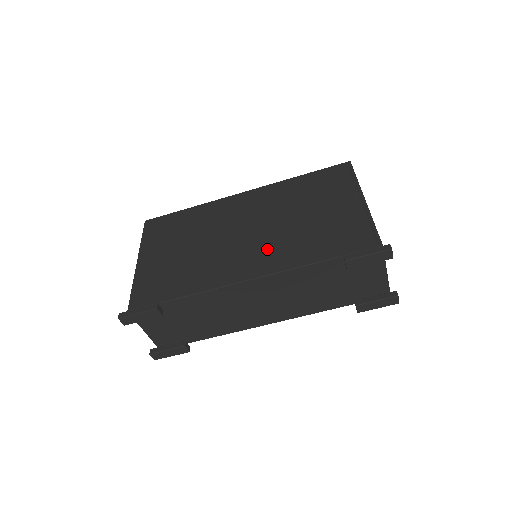
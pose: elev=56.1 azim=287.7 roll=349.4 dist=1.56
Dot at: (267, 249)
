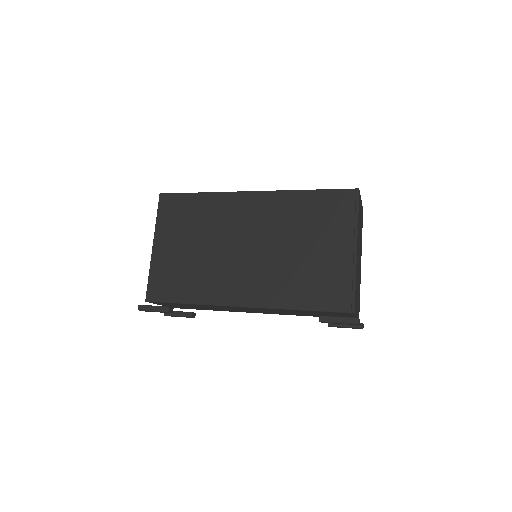
Dot at: (262, 278)
